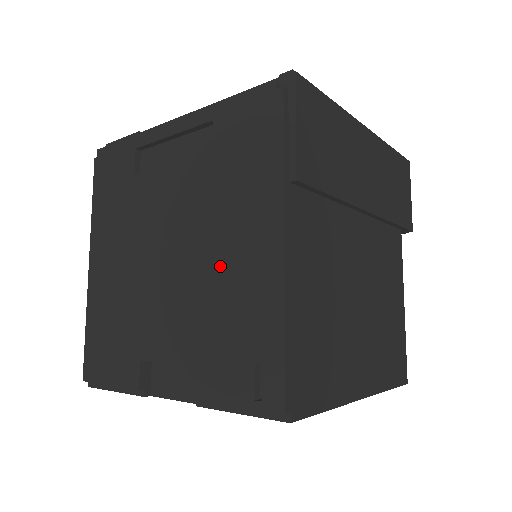
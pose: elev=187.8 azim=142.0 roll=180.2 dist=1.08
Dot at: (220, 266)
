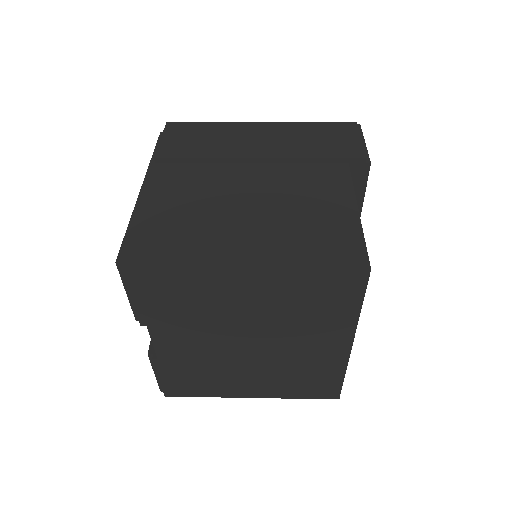
Dot at: occluded
